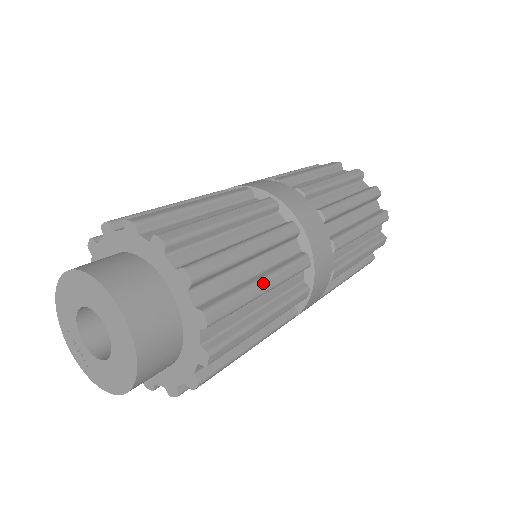
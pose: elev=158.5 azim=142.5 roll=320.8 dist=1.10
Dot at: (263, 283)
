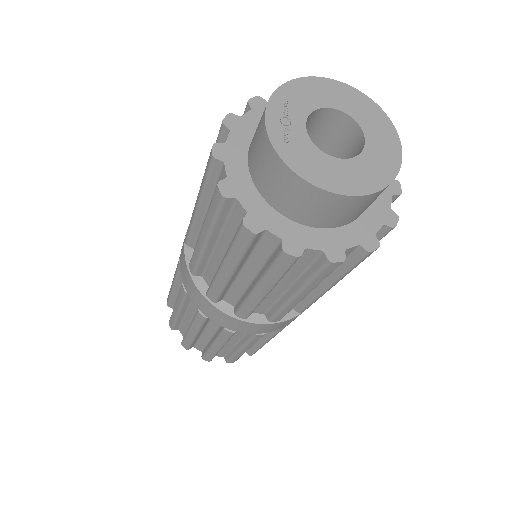
Dot at: occluded
